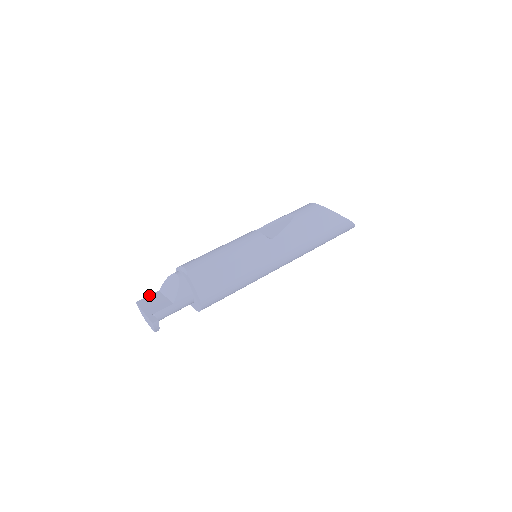
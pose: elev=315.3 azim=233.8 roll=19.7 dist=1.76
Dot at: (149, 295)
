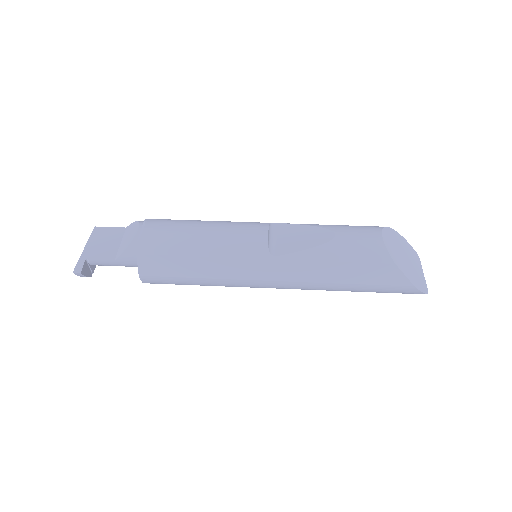
Dot at: (113, 227)
